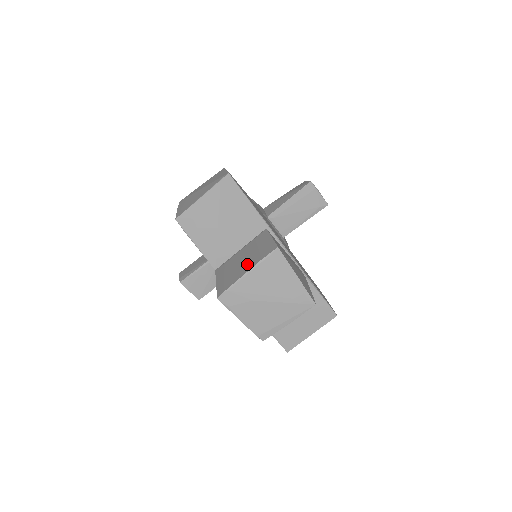
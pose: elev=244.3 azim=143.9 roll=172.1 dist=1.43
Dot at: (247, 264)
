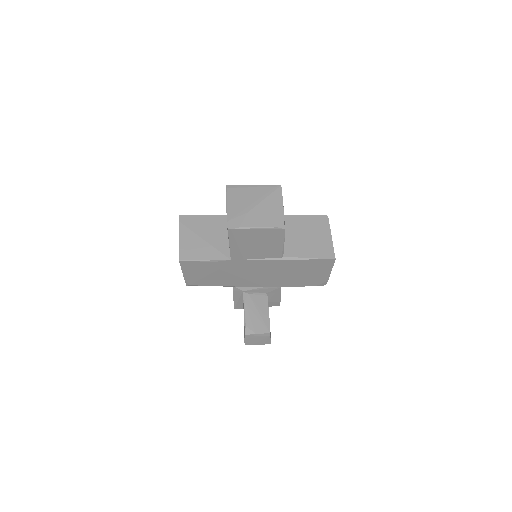
Dot at: occluded
